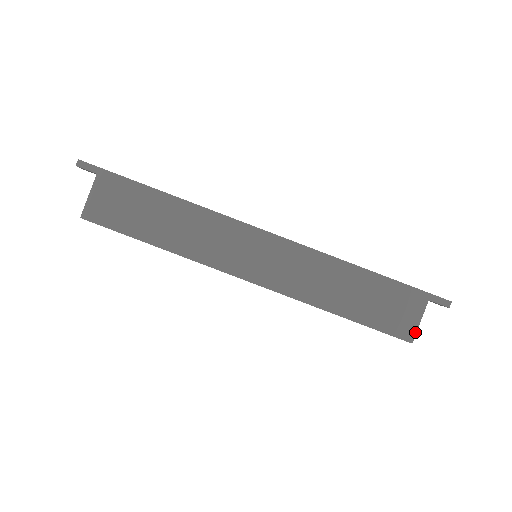
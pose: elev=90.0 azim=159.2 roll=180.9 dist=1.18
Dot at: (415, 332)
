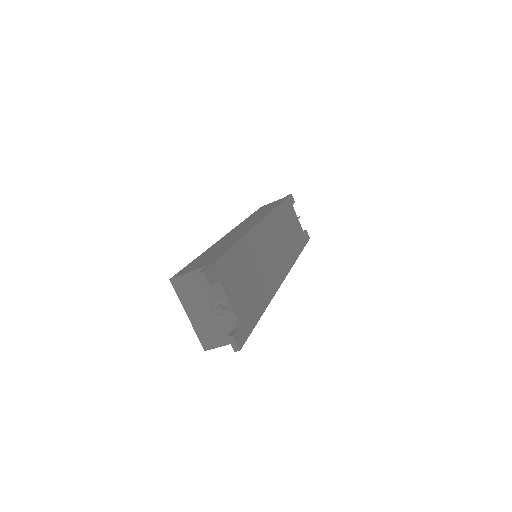
Dot at: occluded
